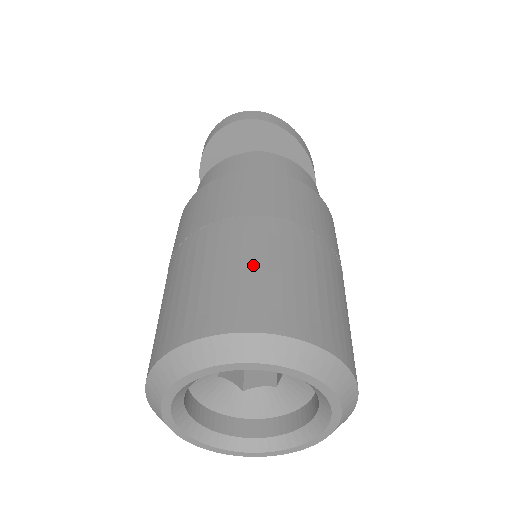
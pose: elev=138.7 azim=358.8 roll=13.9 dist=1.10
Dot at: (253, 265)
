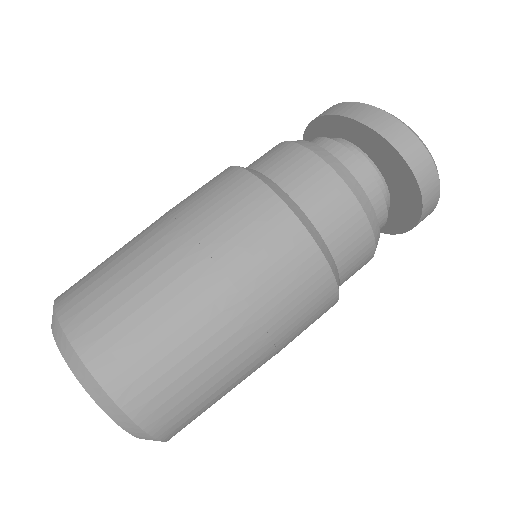
Dot at: (202, 372)
